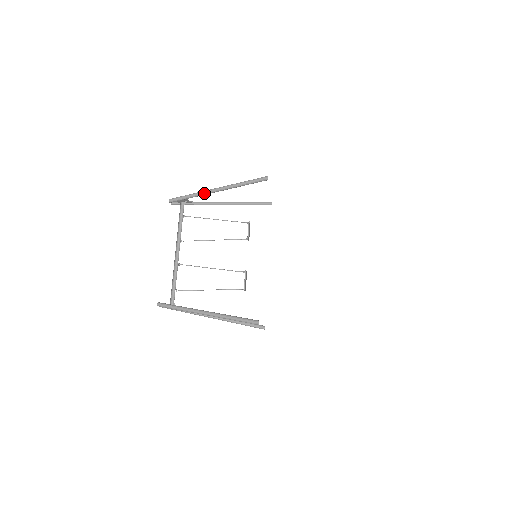
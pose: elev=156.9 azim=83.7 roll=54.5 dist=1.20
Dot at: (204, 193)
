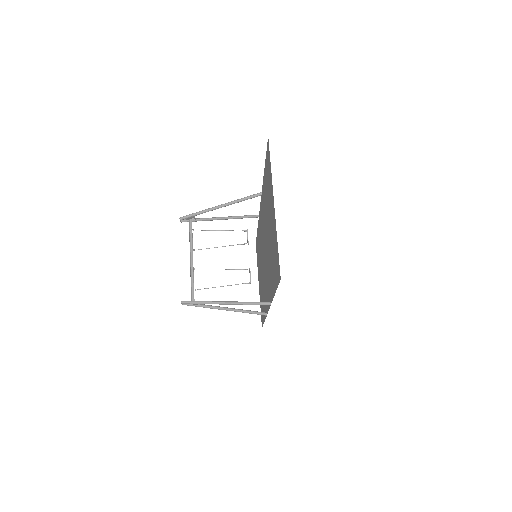
Dot at: (210, 210)
